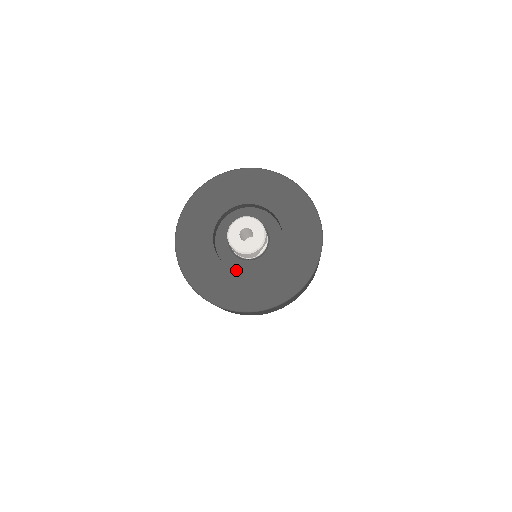
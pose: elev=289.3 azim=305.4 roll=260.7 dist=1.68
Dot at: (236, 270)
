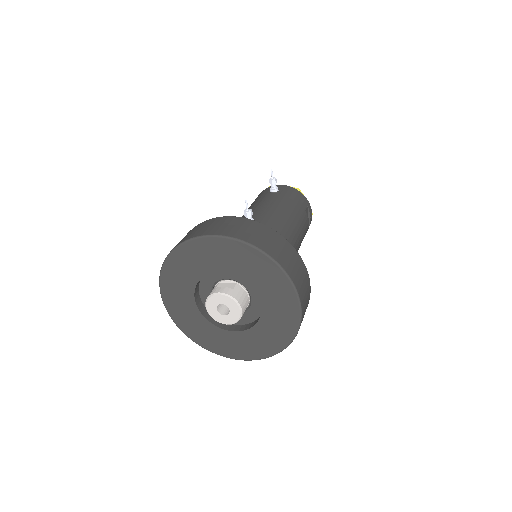
Dot at: (198, 309)
